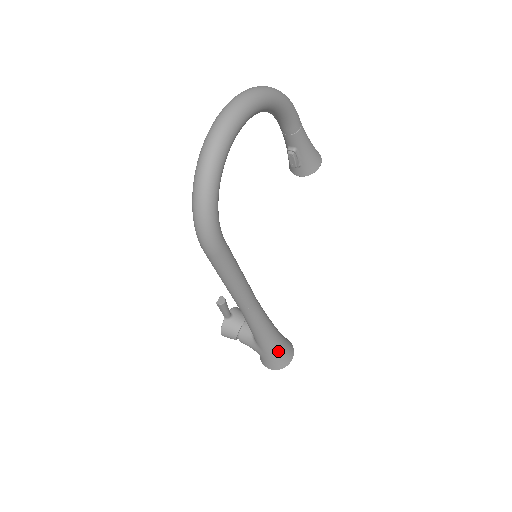
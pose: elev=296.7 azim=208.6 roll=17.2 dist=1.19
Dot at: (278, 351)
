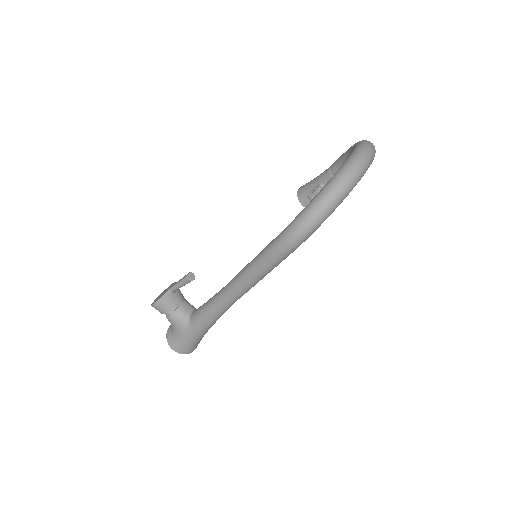
Dot at: (200, 339)
